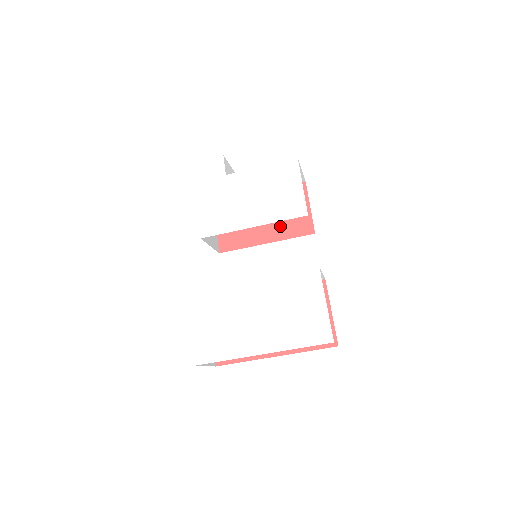
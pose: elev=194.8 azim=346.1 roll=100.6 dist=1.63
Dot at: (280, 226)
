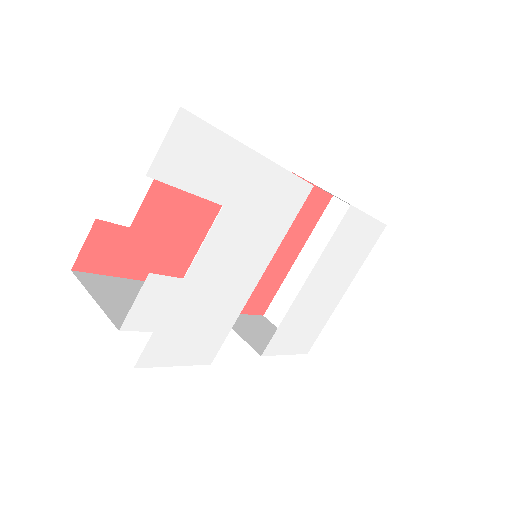
Dot at: occluded
